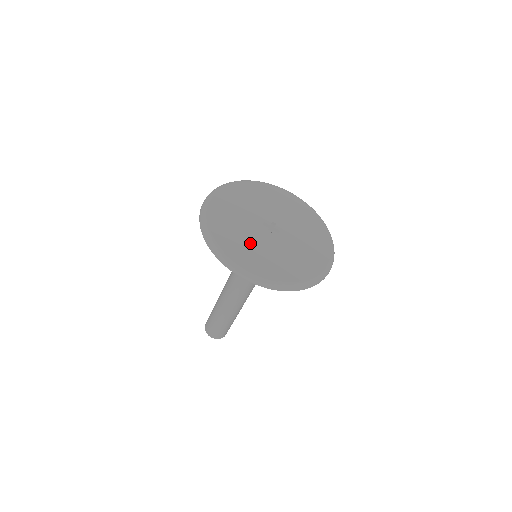
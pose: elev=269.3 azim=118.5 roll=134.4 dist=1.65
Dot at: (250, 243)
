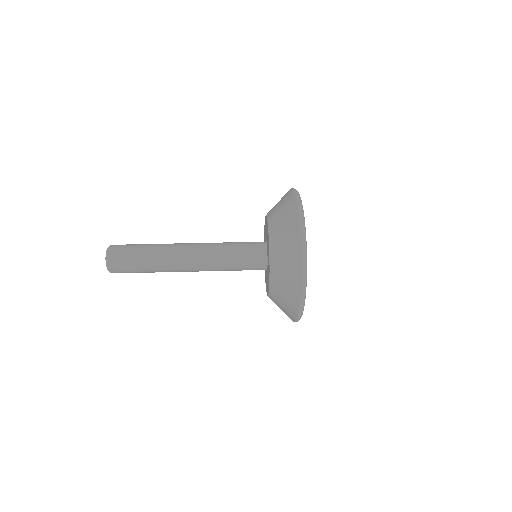
Dot at: occluded
